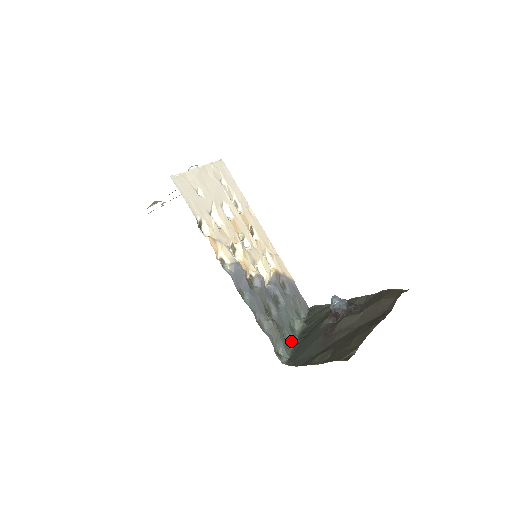
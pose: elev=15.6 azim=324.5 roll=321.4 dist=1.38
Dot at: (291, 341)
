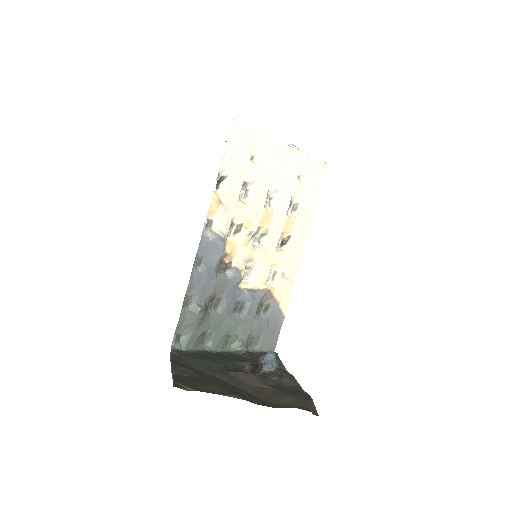
Dot at: (209, 346)
